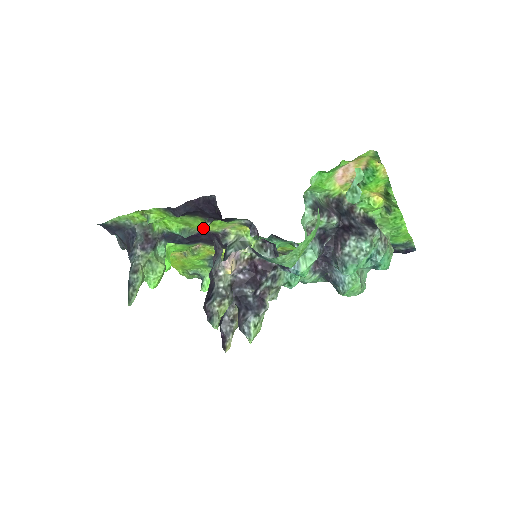
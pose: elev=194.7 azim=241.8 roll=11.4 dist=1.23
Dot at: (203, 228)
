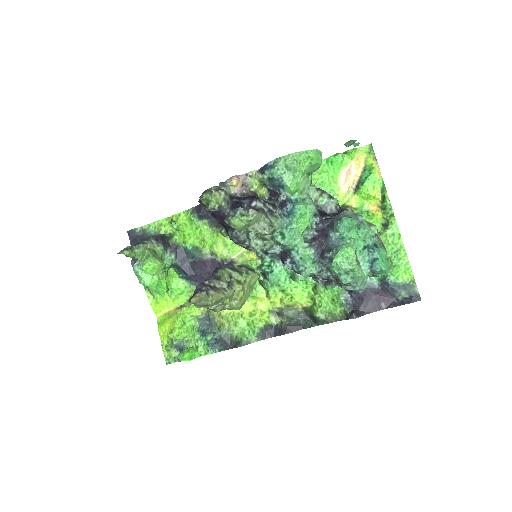
Dot at: (215, 248)
